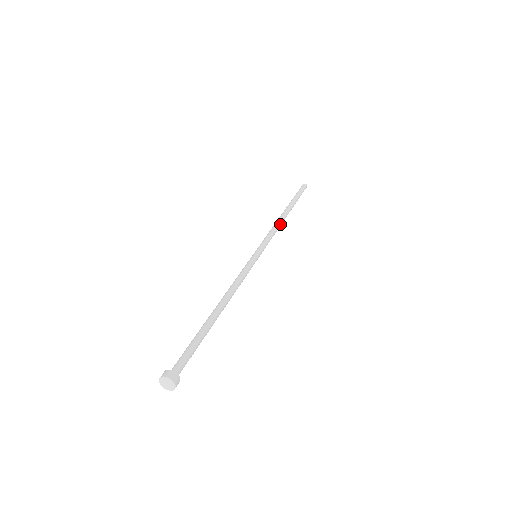
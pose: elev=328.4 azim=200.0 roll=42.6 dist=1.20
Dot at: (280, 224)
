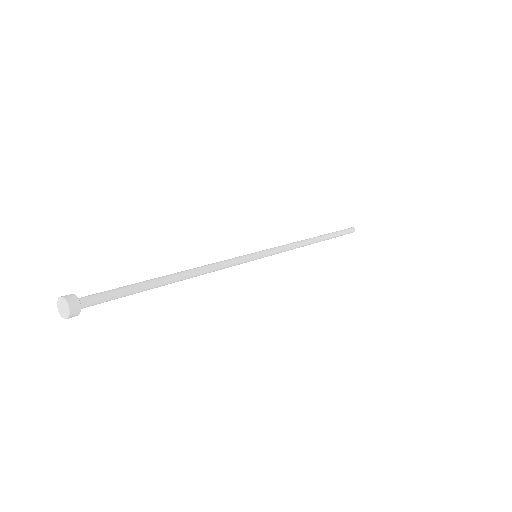
Dot at: (303, 244)
